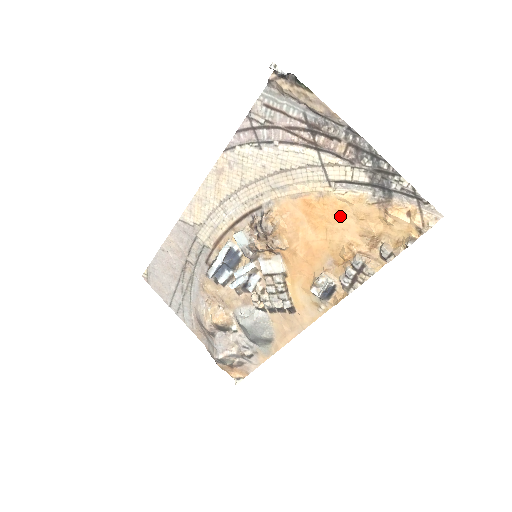
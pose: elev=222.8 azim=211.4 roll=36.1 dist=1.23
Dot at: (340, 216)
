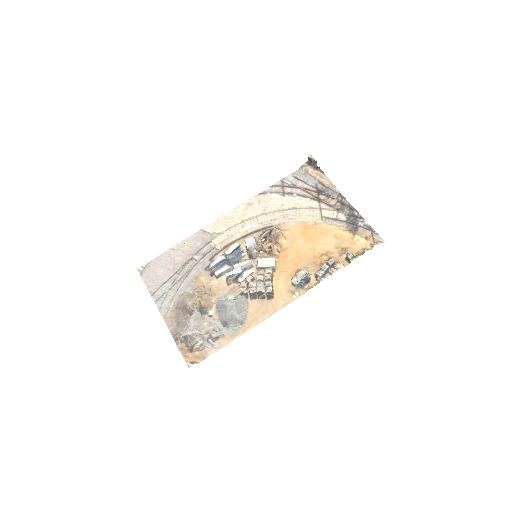
Dot at: (324, 236)
